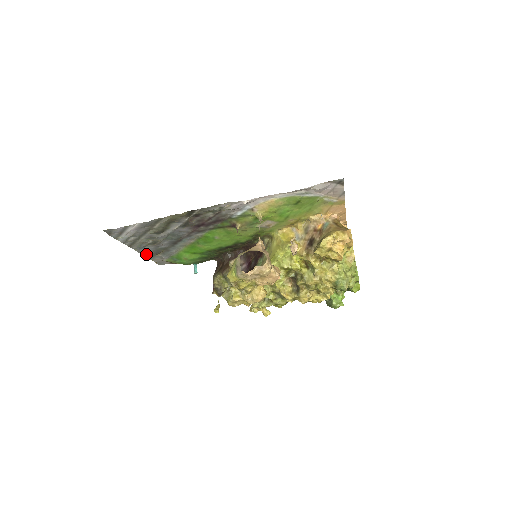
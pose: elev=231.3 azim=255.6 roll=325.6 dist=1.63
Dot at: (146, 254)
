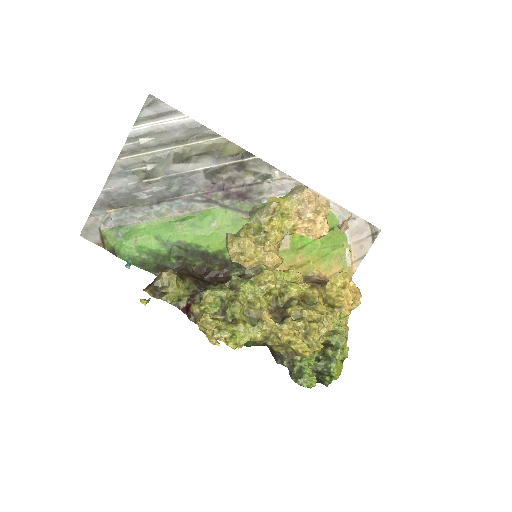
Dot at: (104, 194)
